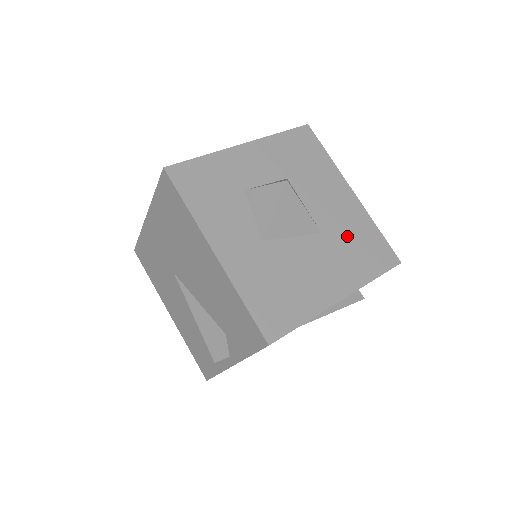
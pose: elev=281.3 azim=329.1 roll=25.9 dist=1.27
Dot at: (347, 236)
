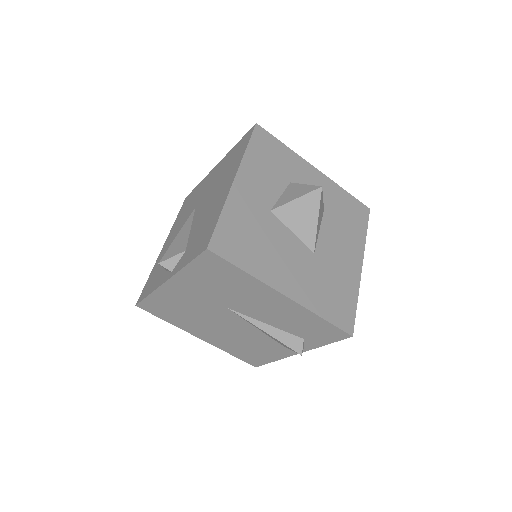
Dot at: (330, 277)
